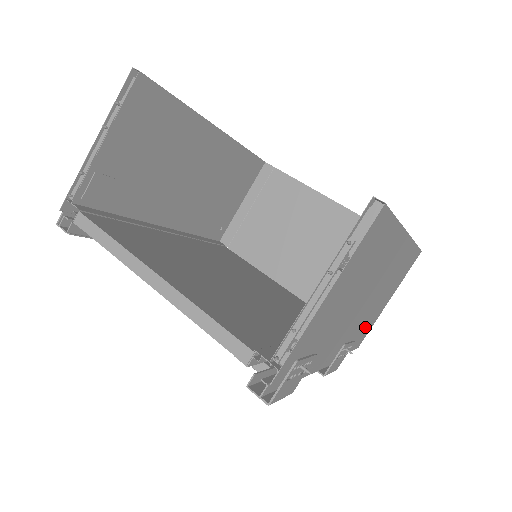
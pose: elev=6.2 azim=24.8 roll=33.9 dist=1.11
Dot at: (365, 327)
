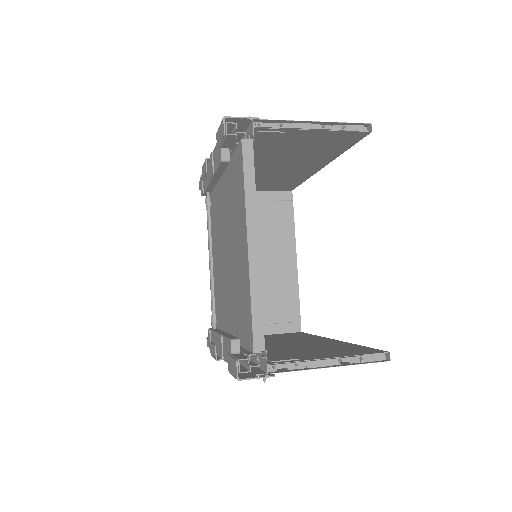
Dot at: occluded
